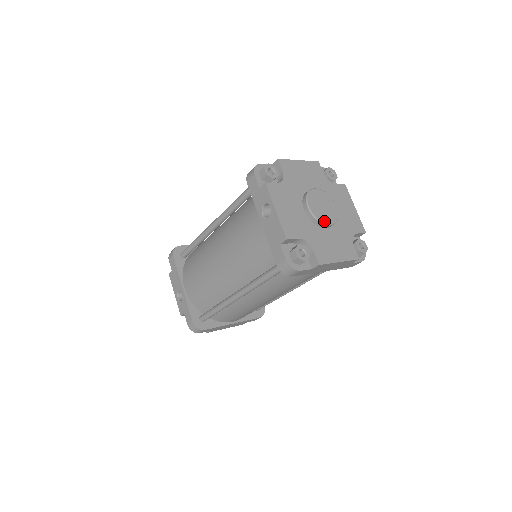
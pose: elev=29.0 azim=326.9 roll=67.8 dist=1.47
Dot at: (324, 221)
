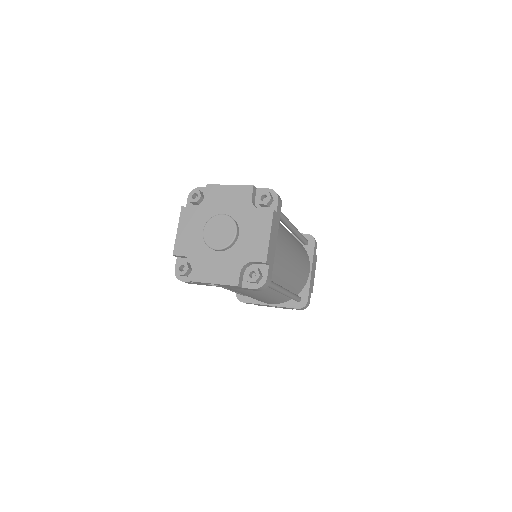
Dot at: (232, 239)
